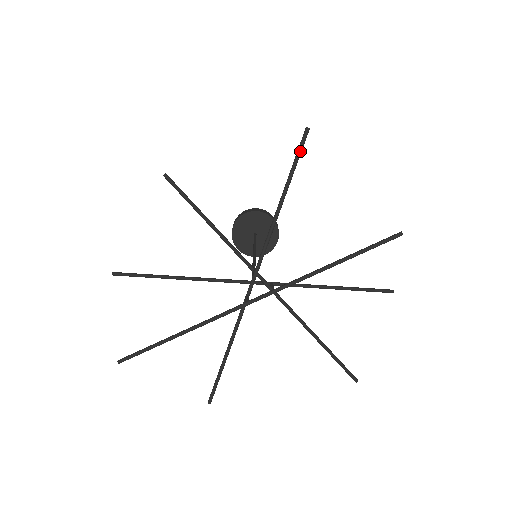
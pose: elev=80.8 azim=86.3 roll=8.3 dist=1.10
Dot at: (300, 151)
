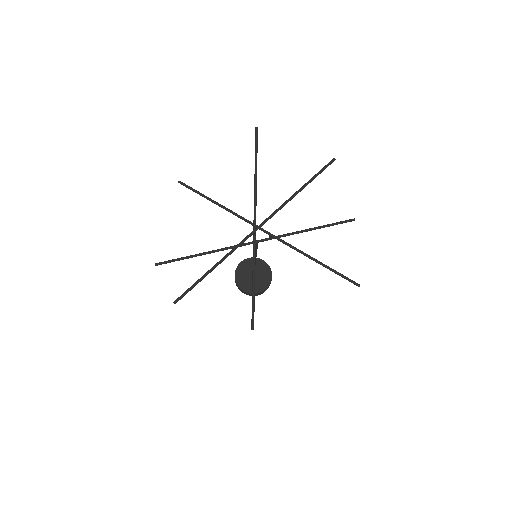
Dot at: (257, 139)
